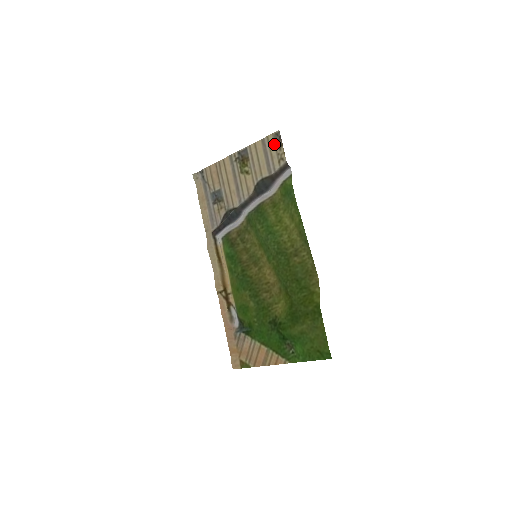
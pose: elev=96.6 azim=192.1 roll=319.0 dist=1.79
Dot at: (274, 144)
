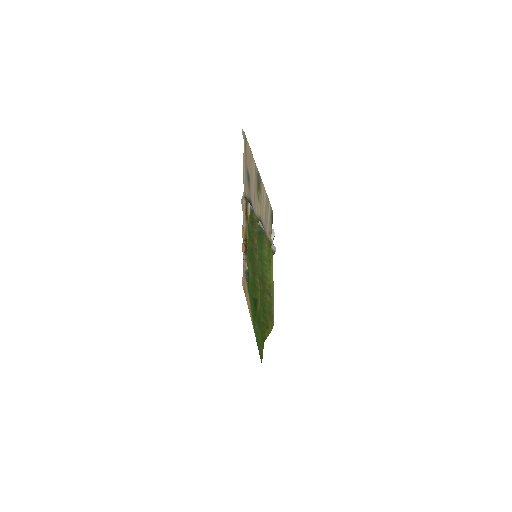
Dot at: (270, 214)
